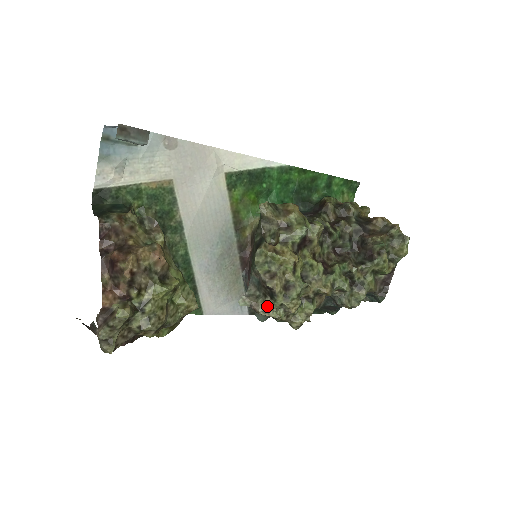
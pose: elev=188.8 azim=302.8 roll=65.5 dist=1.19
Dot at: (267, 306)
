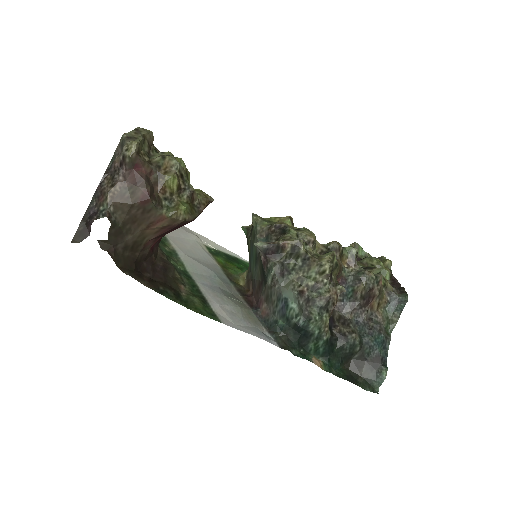
Dot at: (284, 238)
